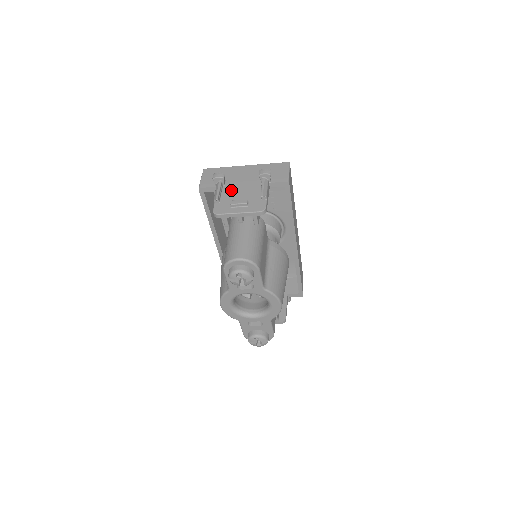
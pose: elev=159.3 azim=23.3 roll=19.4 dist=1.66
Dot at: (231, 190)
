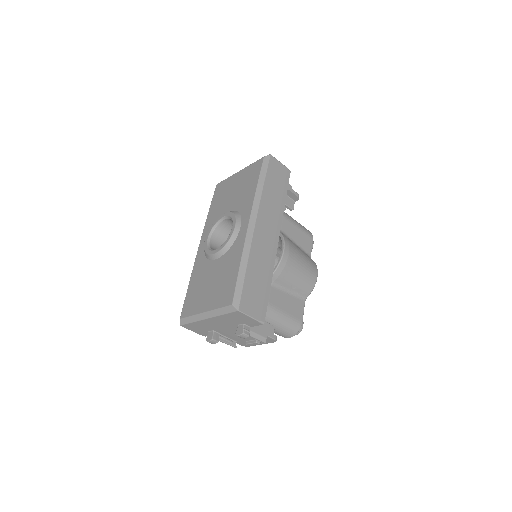
Dot at: (230, 336)
